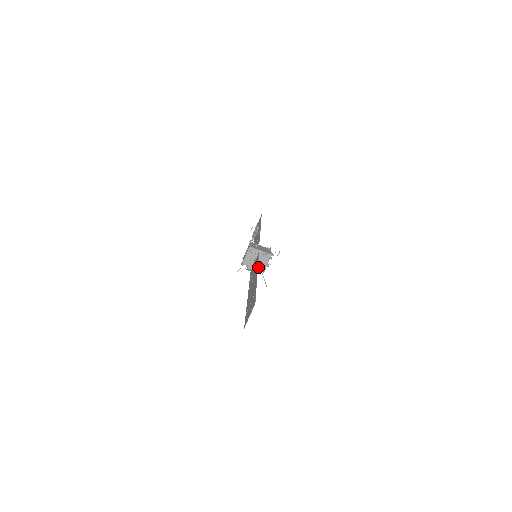
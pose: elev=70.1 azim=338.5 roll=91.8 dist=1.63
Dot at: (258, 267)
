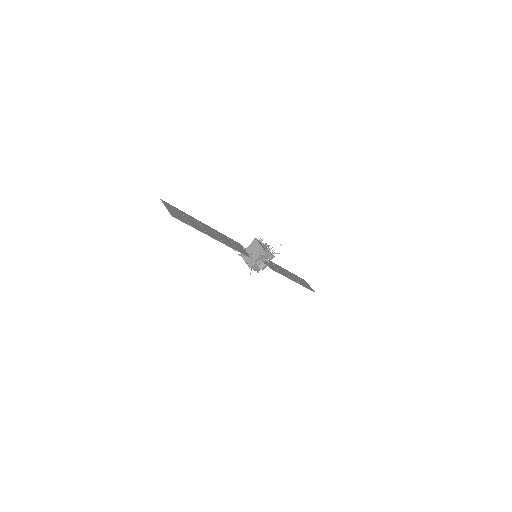
Dot at: (259, 255)
